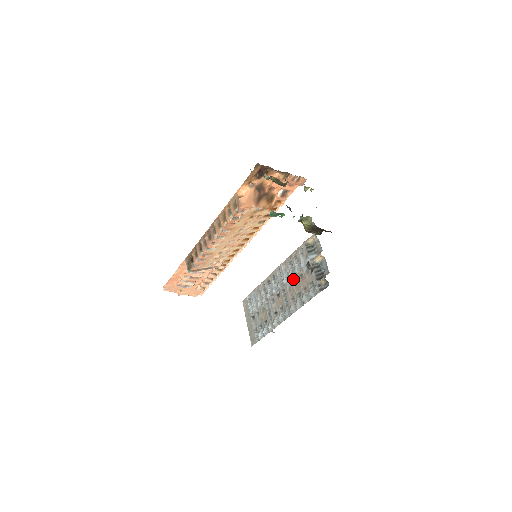
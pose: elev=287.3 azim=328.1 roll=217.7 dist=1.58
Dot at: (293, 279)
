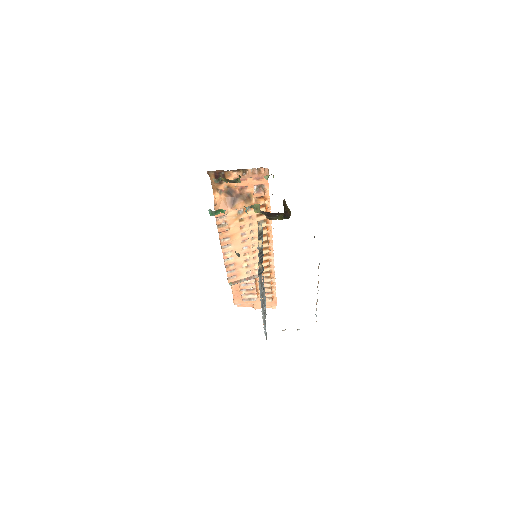
Dot at: occluded
